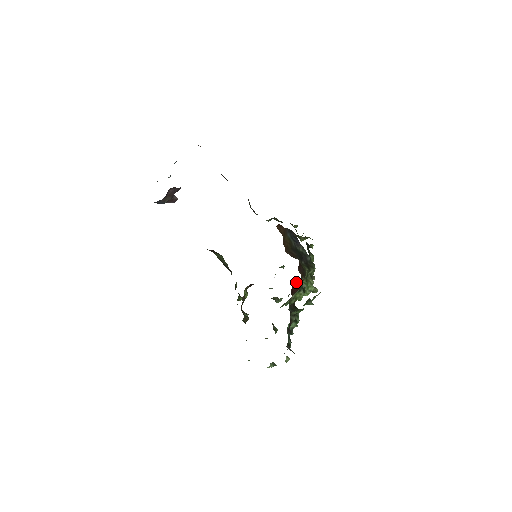
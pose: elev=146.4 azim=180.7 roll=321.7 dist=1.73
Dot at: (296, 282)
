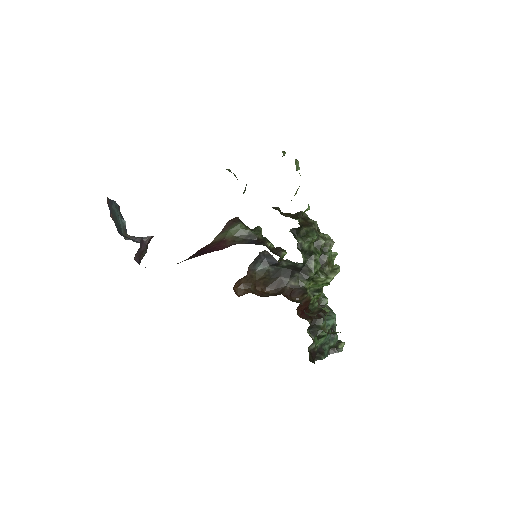
Dot at: (299, 305)
